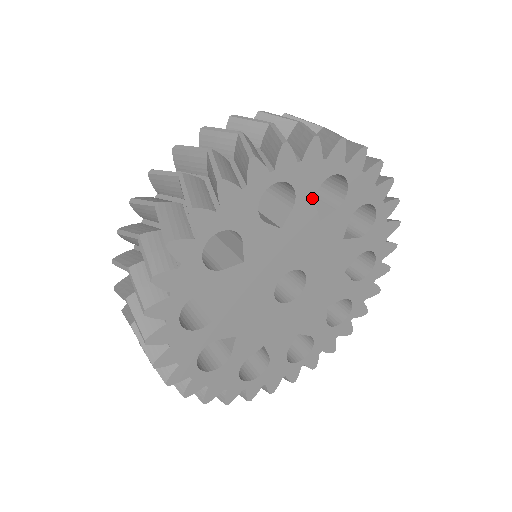
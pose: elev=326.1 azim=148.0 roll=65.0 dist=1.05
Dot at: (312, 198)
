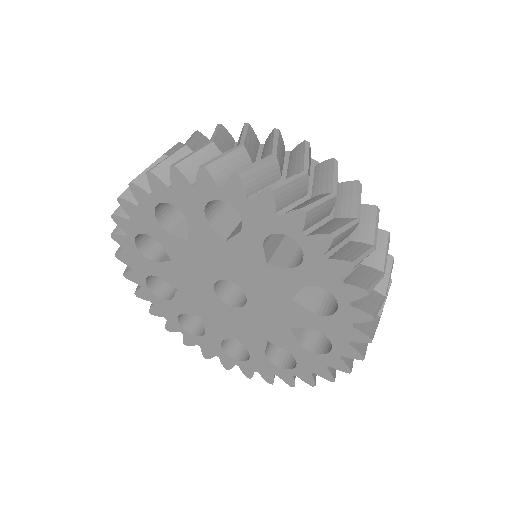
Dot at: (203, 219)
